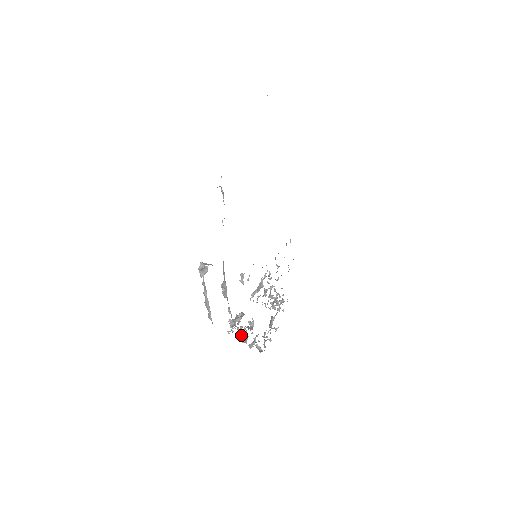
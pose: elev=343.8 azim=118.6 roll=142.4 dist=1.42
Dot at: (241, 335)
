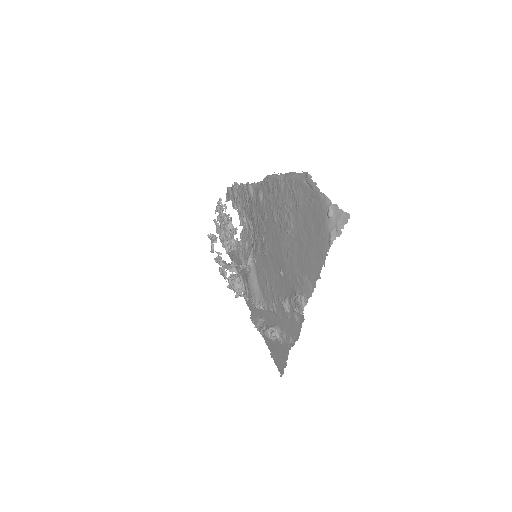
Dot at: (243, 291)
